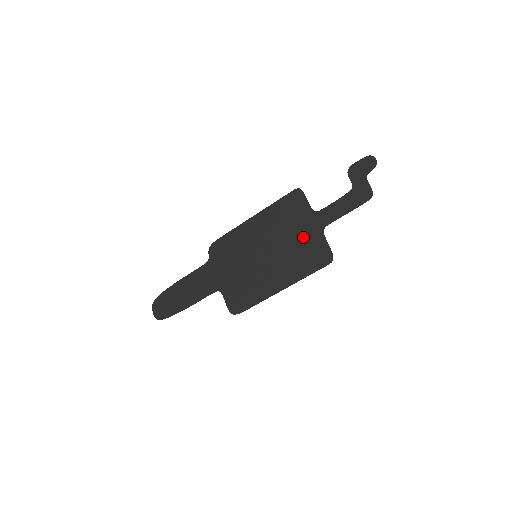
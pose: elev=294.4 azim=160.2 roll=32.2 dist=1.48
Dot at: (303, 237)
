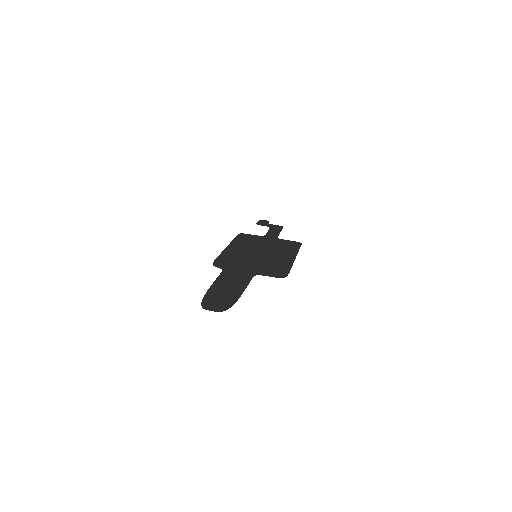
Dot at: (272, 243)
